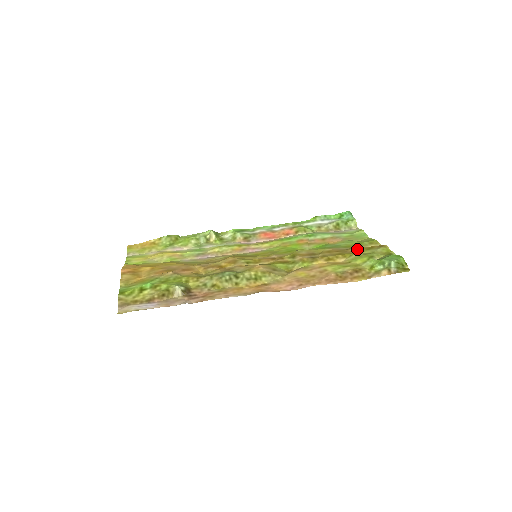
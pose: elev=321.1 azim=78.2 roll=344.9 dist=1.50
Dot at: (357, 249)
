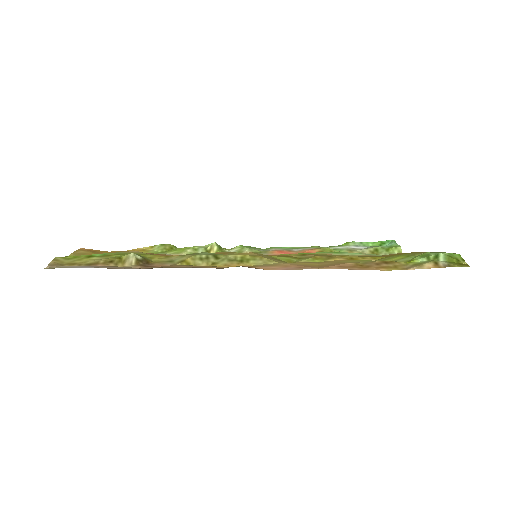
Dot at: (394, 254)
